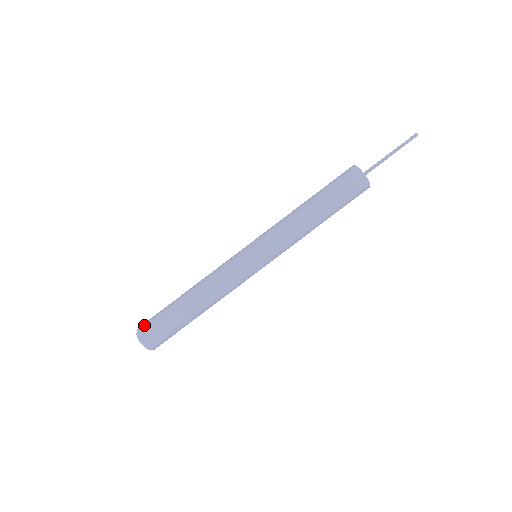
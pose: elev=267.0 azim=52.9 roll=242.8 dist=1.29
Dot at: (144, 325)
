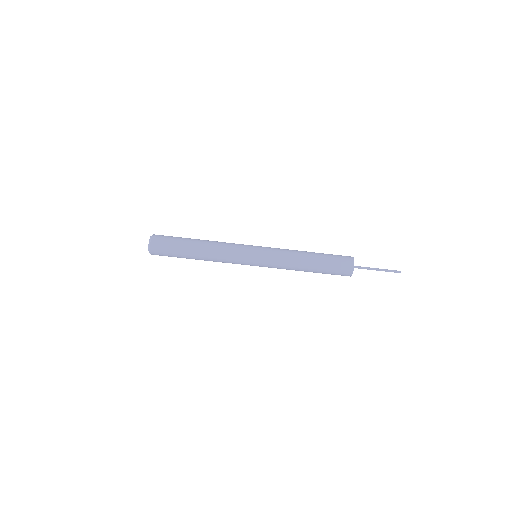
Dot at: (158, 242)
